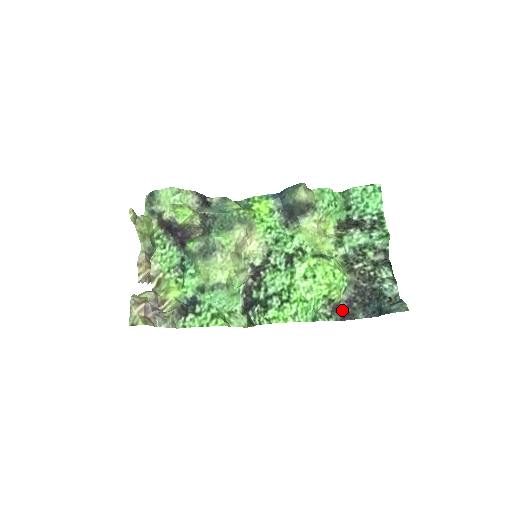
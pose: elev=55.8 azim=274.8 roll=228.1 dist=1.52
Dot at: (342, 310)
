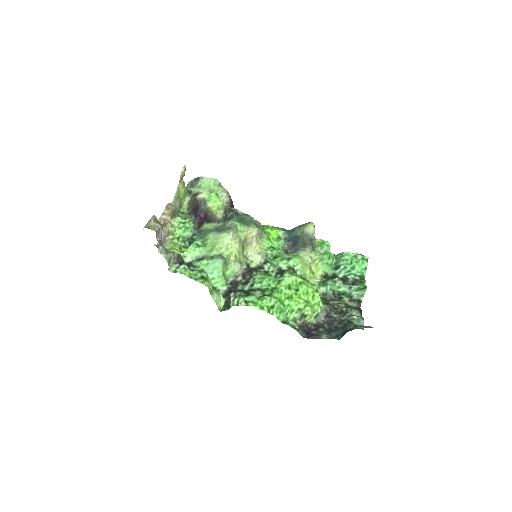
Dot at: (308, 330)
